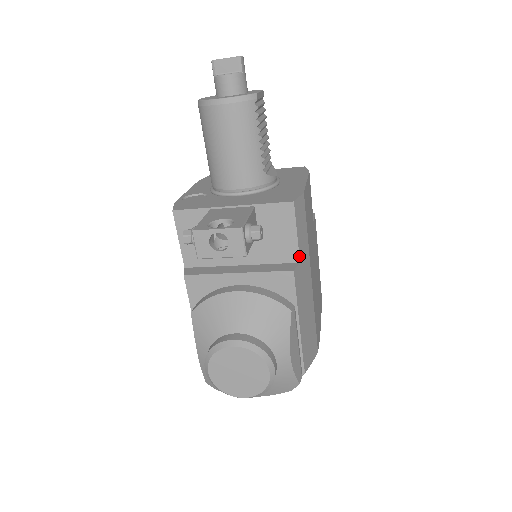
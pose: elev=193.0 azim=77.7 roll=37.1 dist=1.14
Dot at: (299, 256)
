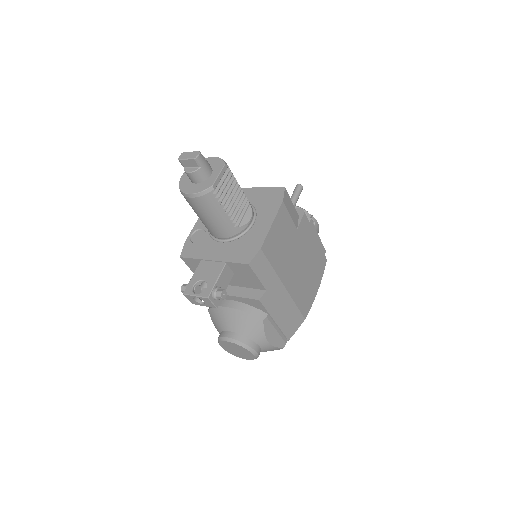
Dot at: (264, 287)
